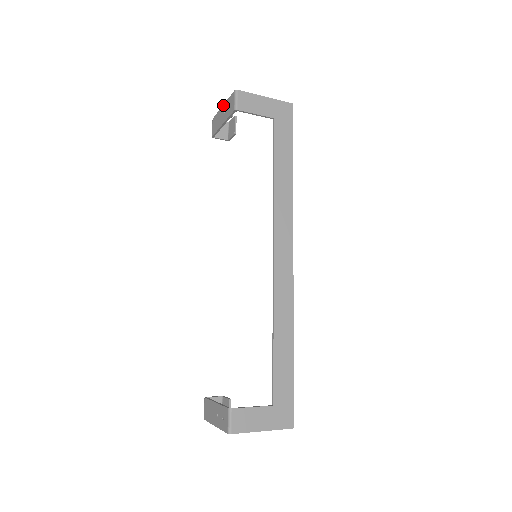
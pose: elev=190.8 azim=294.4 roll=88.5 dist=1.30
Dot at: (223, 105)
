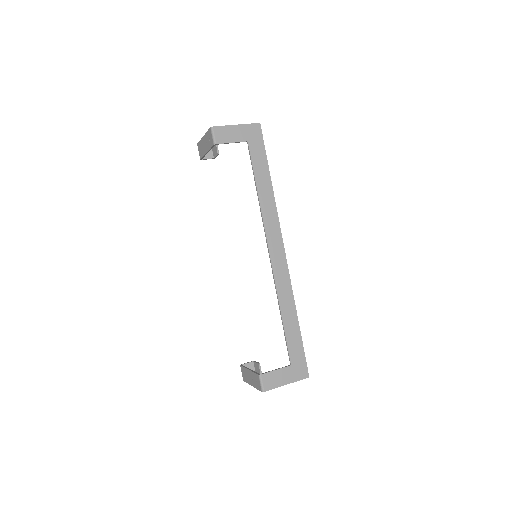
Dot at: (203, 136)
